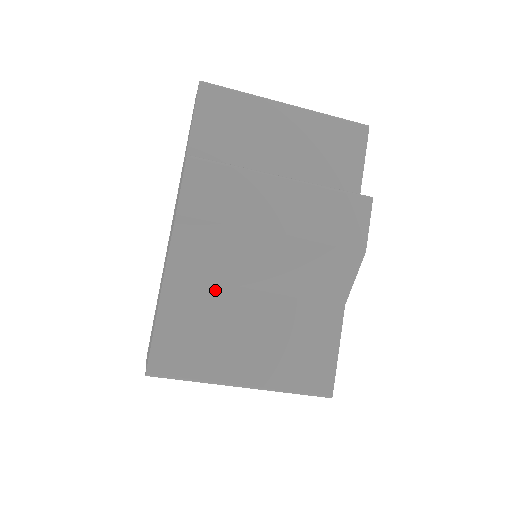
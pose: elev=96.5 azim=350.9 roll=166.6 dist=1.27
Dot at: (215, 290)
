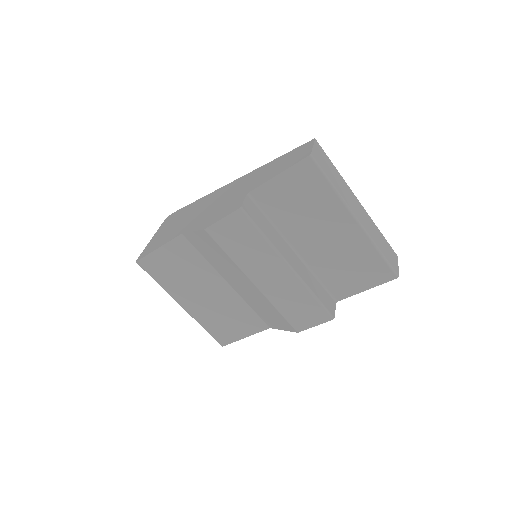
Dot at: (204, 263)
